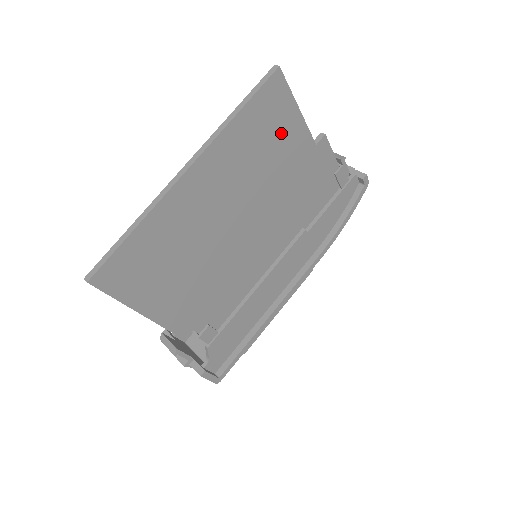
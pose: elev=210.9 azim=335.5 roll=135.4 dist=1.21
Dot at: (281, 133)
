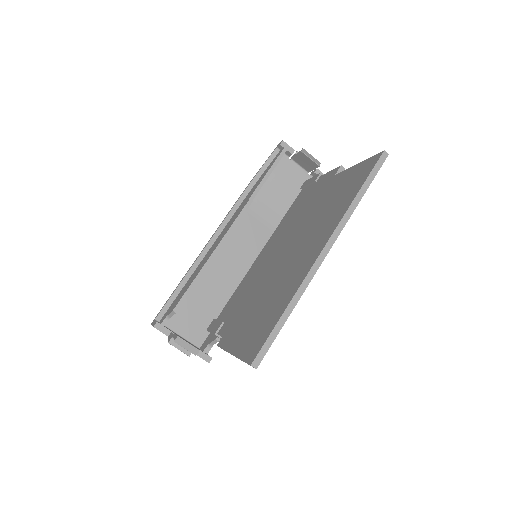
Dot at: occluded
